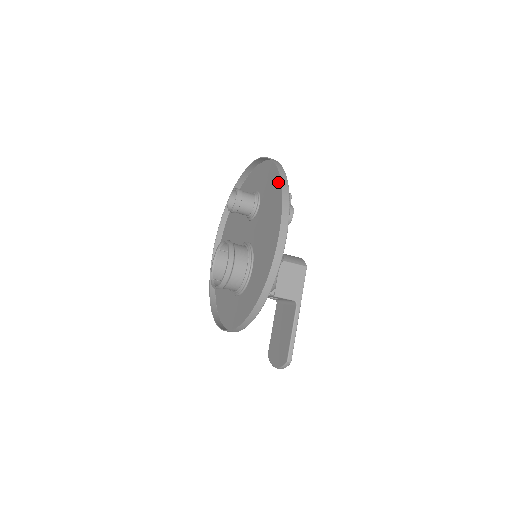
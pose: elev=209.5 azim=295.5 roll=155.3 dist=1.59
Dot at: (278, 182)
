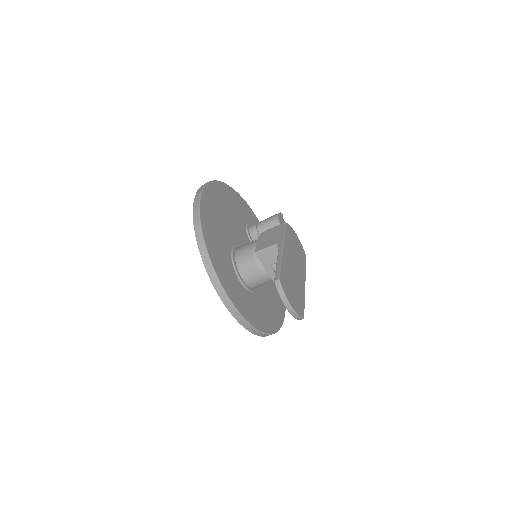
Dot at: (230, 195)
